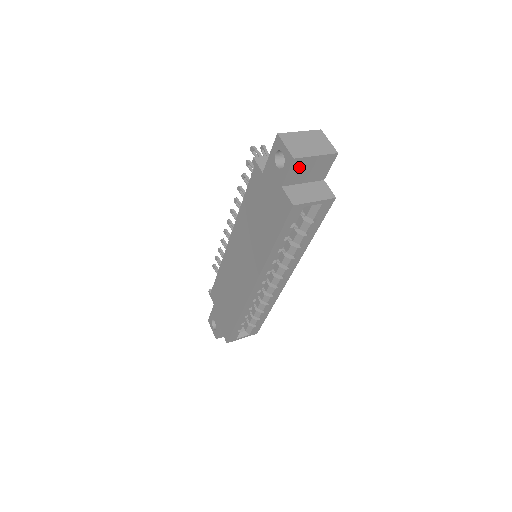
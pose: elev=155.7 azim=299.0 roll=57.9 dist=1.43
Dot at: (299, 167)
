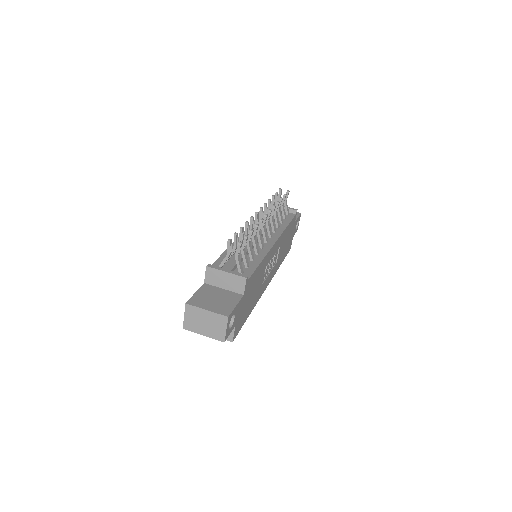
Dot at: occluded
